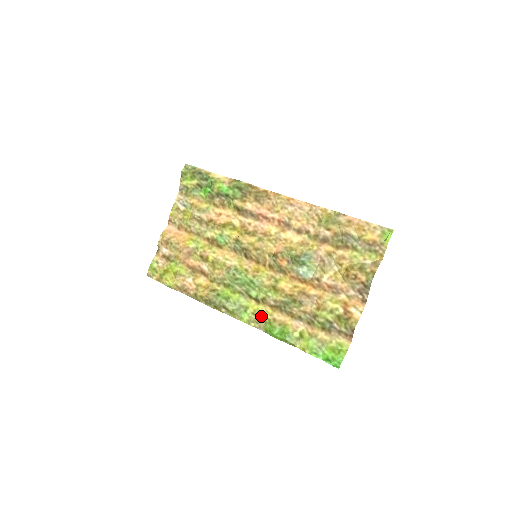
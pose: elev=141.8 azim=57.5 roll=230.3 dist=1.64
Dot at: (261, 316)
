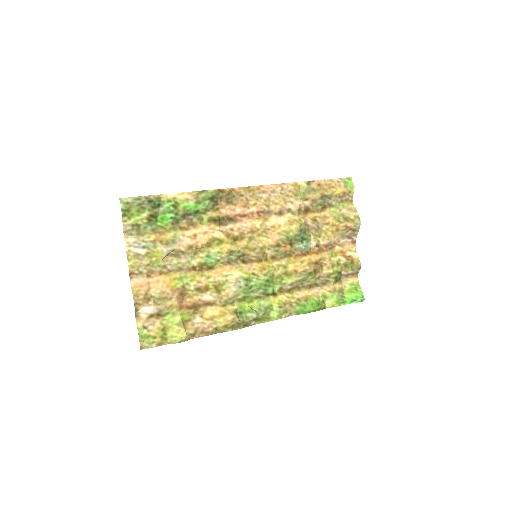
Dot at: (287, 304)
